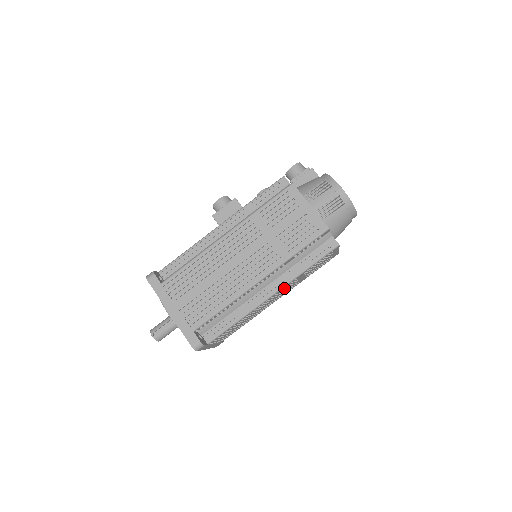
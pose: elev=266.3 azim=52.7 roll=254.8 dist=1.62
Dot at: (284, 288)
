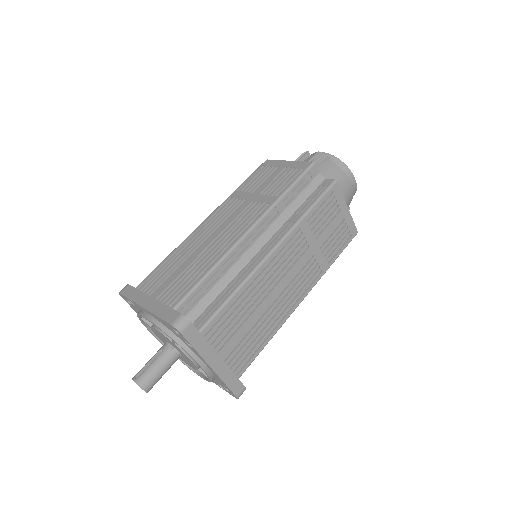
Dot at: (290, 248)
